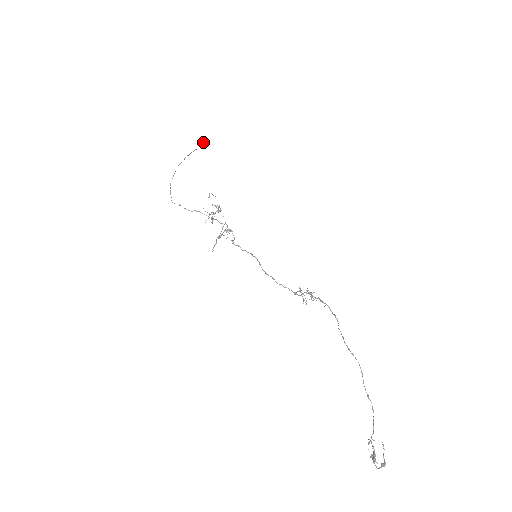
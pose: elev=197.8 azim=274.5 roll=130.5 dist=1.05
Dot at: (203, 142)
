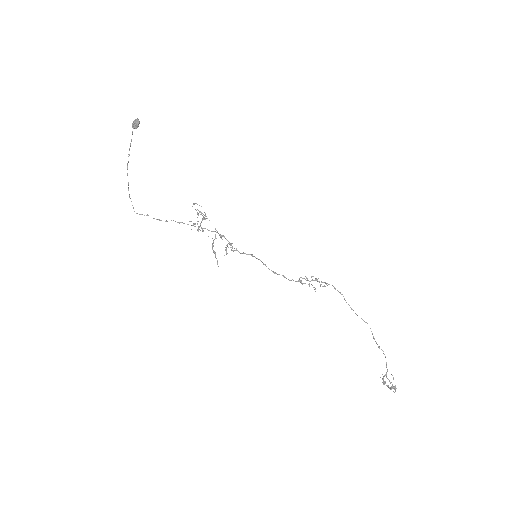
Dot at: (138, 126)
